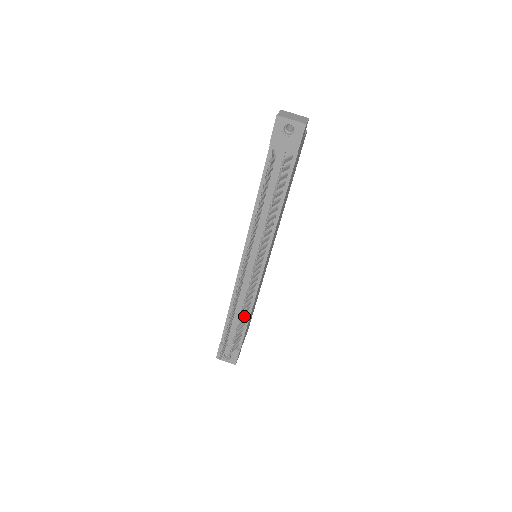
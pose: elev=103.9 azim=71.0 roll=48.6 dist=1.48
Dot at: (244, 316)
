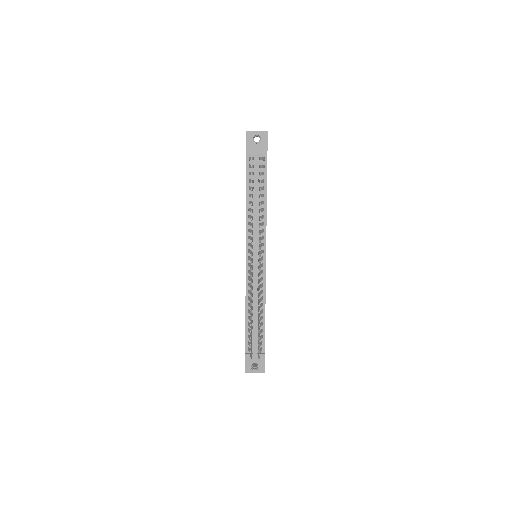
Dot at: (261, 312)
